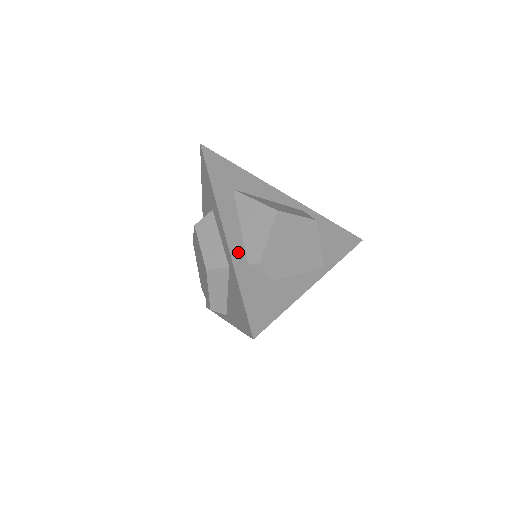
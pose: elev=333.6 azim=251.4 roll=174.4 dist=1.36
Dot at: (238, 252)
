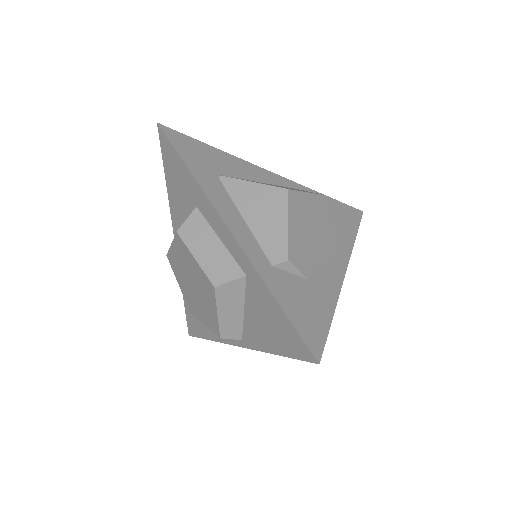
Dot at: (255, 253)
